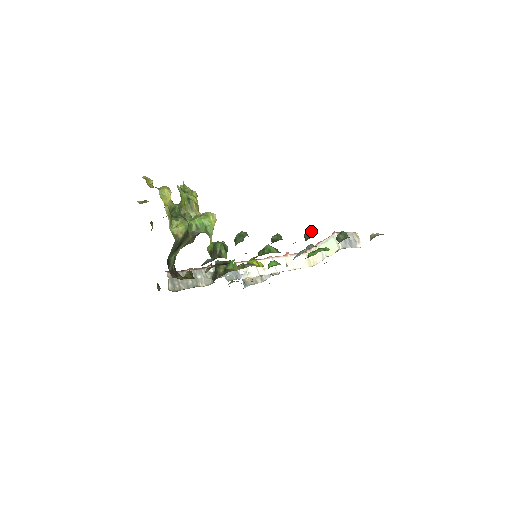
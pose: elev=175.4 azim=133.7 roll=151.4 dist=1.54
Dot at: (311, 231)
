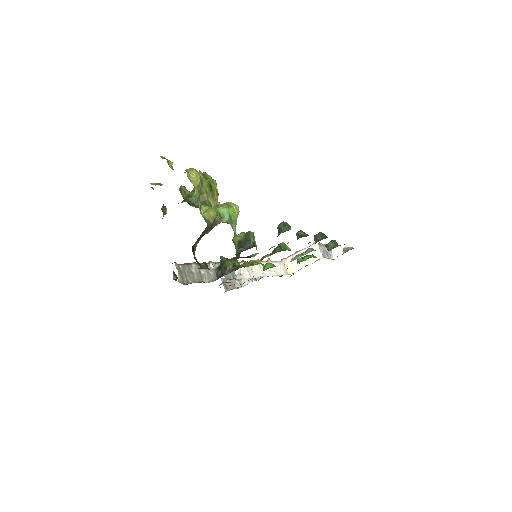
Dot at: (322, 233)
